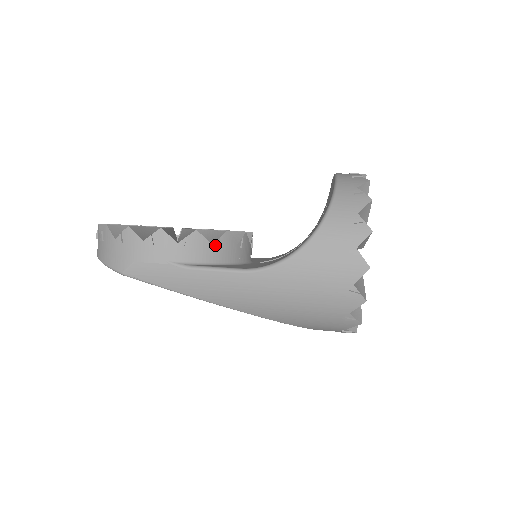
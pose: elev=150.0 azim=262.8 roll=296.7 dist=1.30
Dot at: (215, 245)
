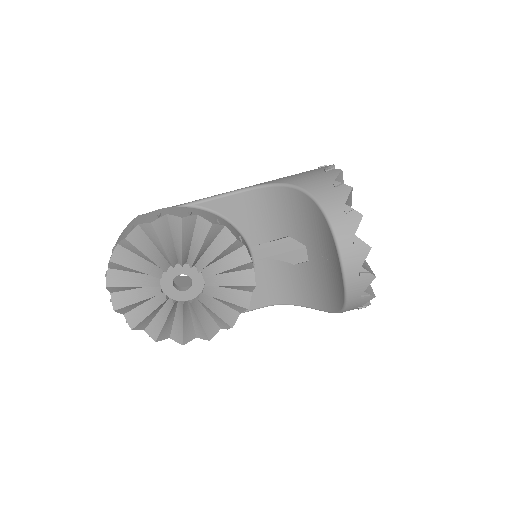
Dot at: (242, 311)
